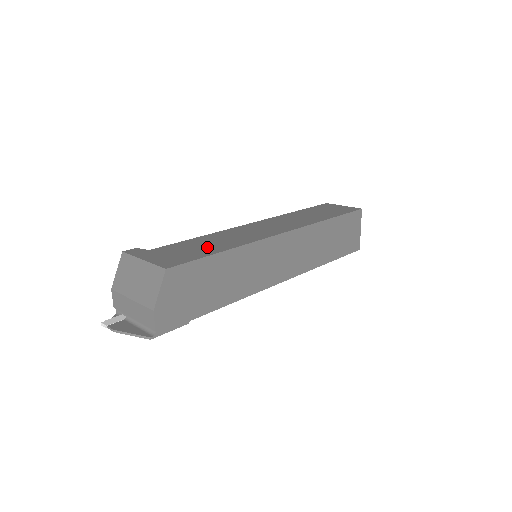
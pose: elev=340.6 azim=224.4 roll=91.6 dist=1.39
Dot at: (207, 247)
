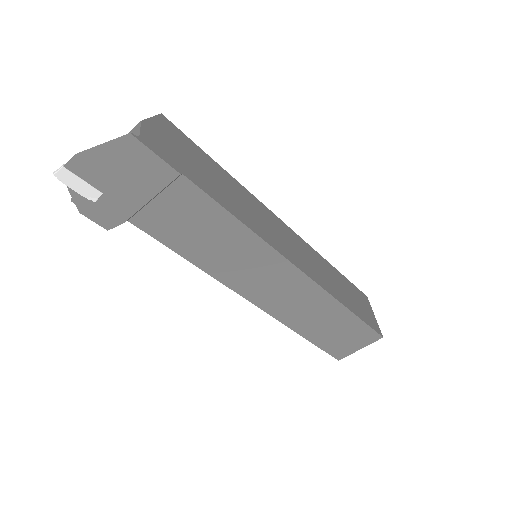
Dot at: occluded
